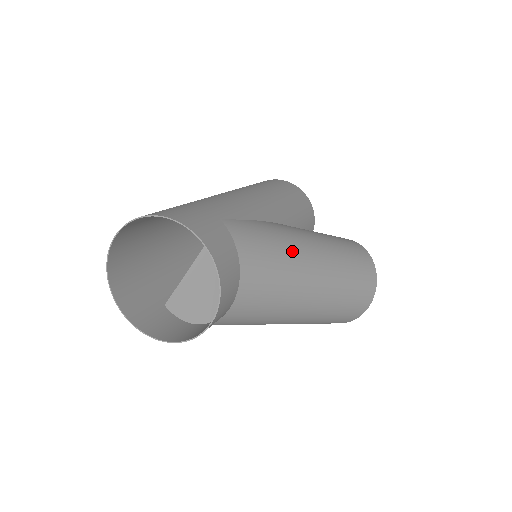
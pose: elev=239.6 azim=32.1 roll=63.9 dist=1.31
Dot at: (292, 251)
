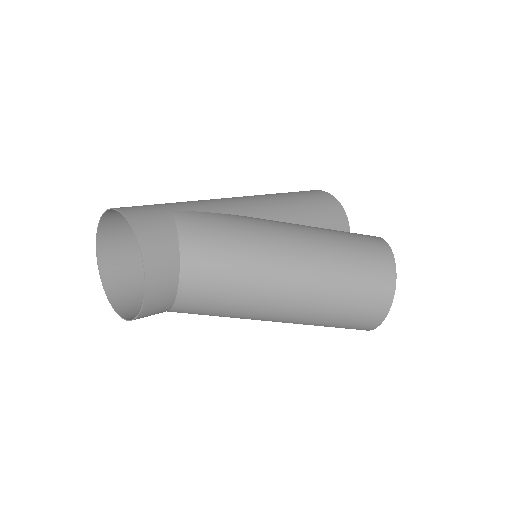
Dot at: (255, 238)
